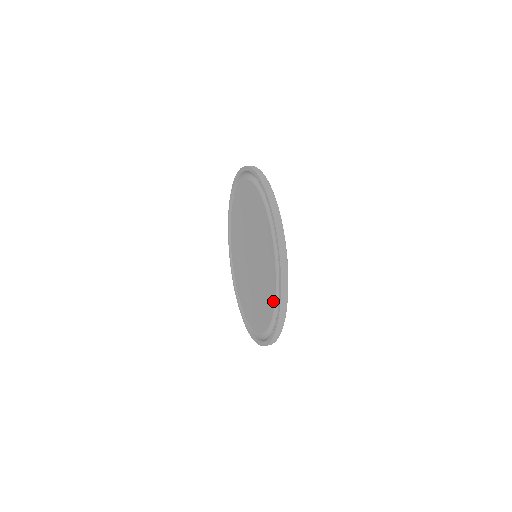
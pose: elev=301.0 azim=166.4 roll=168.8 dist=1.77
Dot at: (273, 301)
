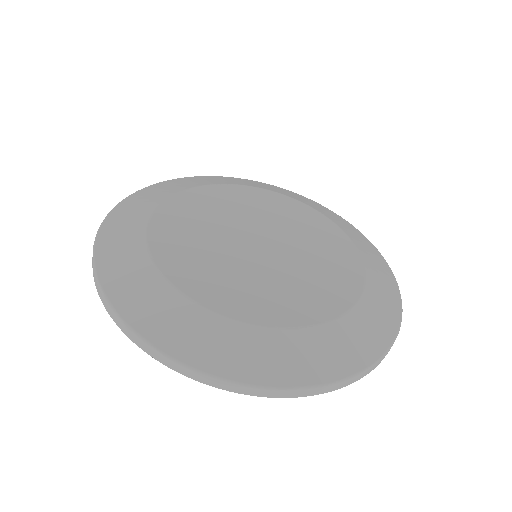
Dot at: occluded
